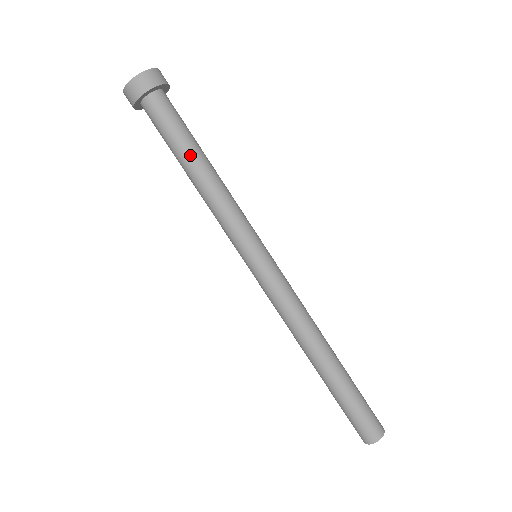
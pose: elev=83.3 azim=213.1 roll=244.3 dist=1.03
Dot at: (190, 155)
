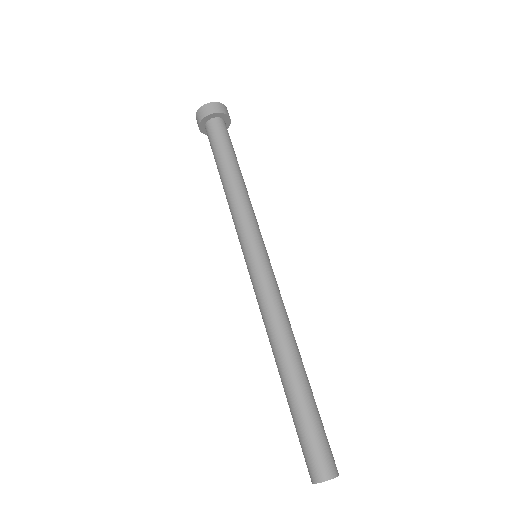
Dot at: (223, 165)
